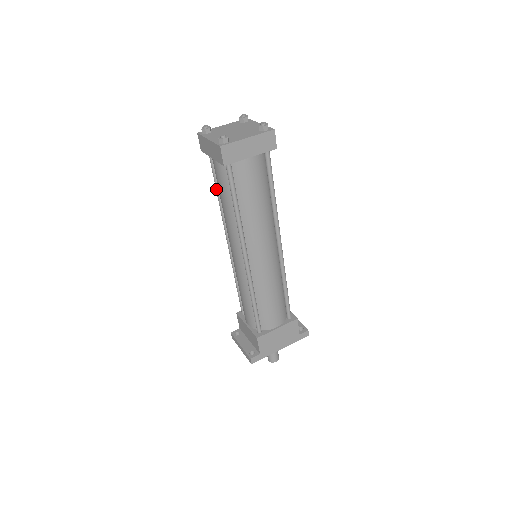
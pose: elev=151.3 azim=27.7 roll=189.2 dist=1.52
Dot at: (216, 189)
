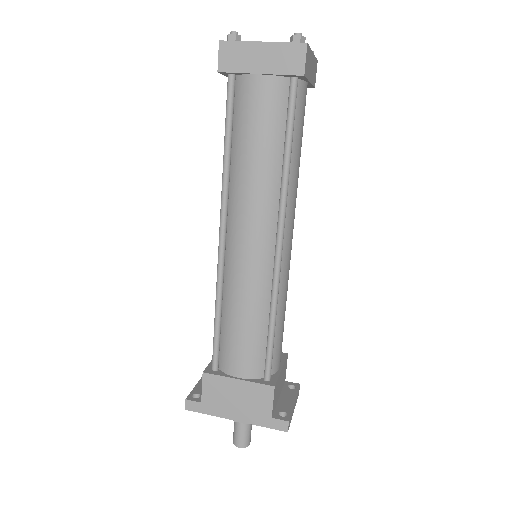
Dot at: occluded
